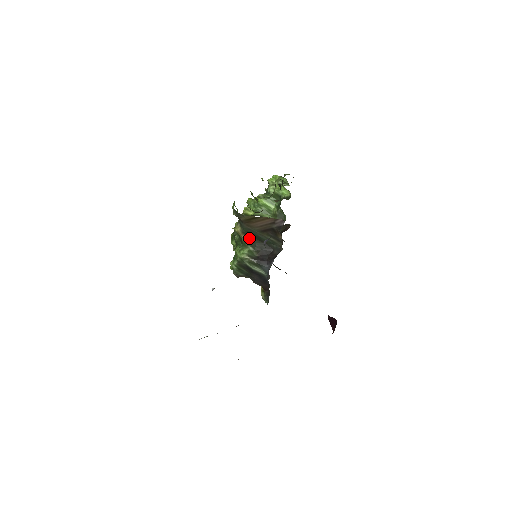
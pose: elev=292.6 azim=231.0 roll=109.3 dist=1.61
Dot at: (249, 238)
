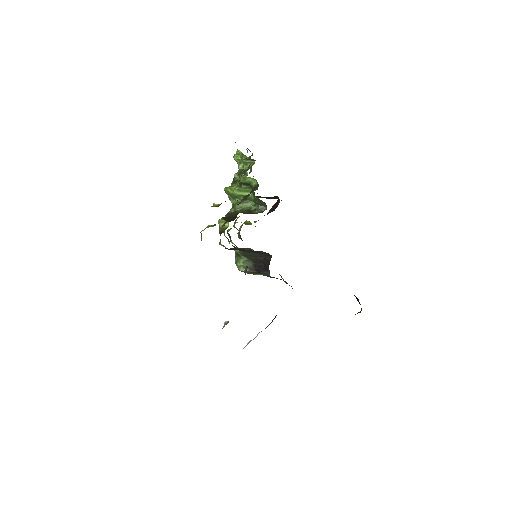
Dot at: (237, 250)
